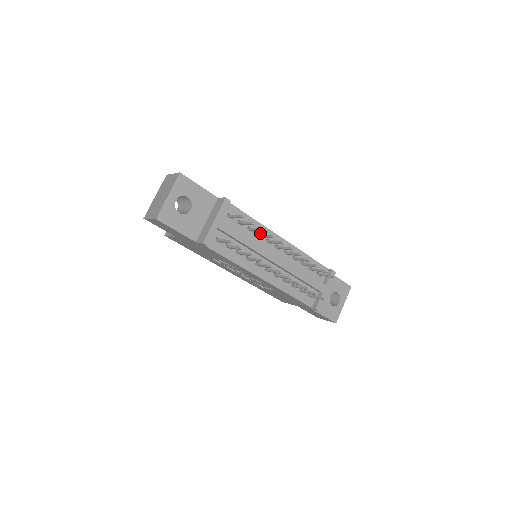
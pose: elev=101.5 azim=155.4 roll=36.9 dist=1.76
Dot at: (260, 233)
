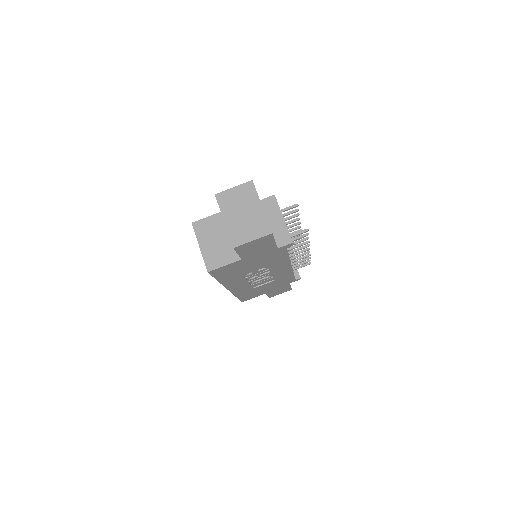
Dot at: occluded
